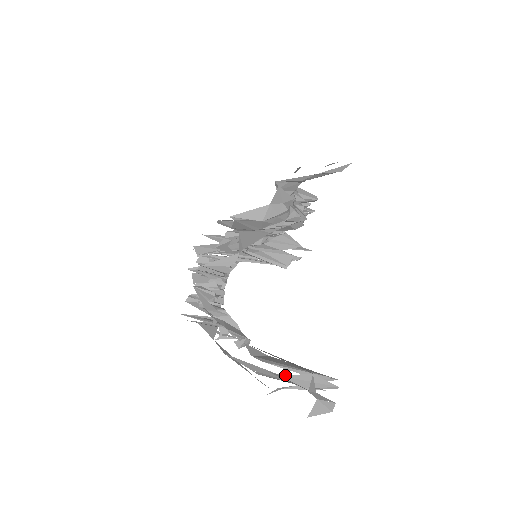
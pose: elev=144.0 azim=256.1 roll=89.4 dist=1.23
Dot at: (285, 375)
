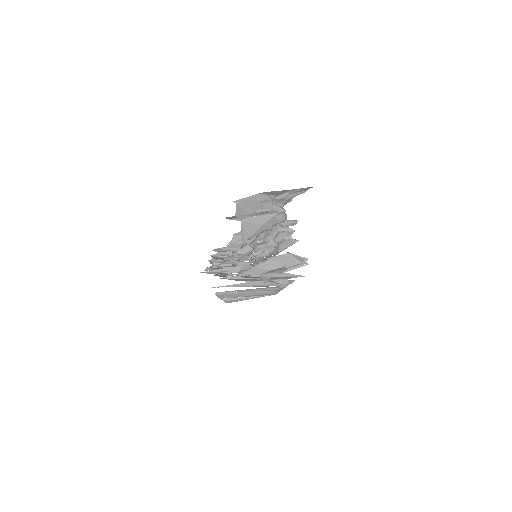
Dot at: occluded
